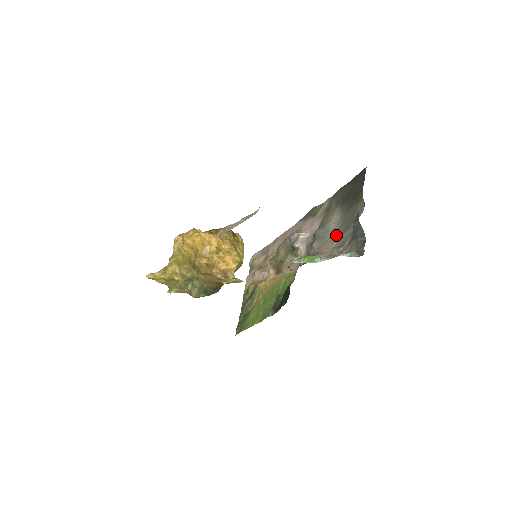
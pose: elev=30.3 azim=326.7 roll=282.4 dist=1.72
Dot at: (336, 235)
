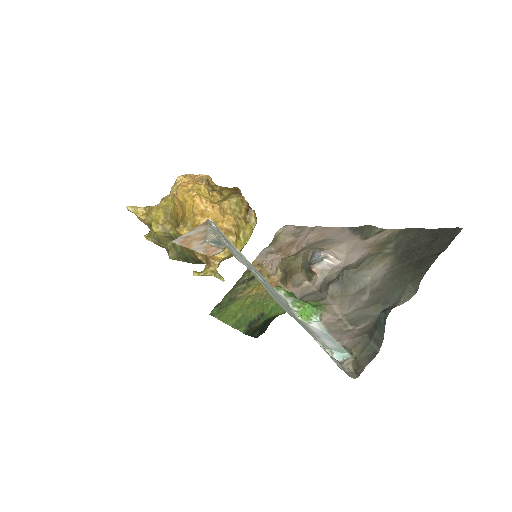
Dot at: (360, 299)
